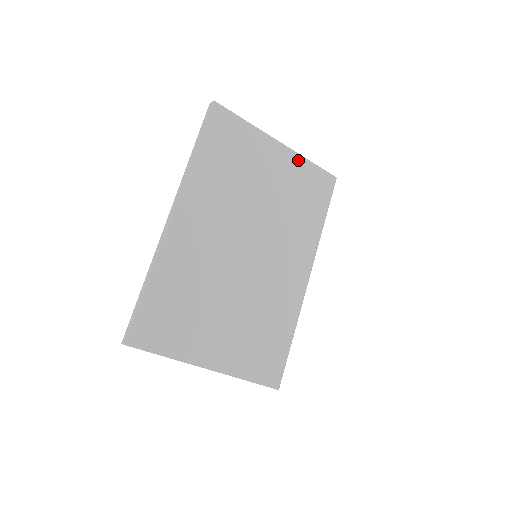
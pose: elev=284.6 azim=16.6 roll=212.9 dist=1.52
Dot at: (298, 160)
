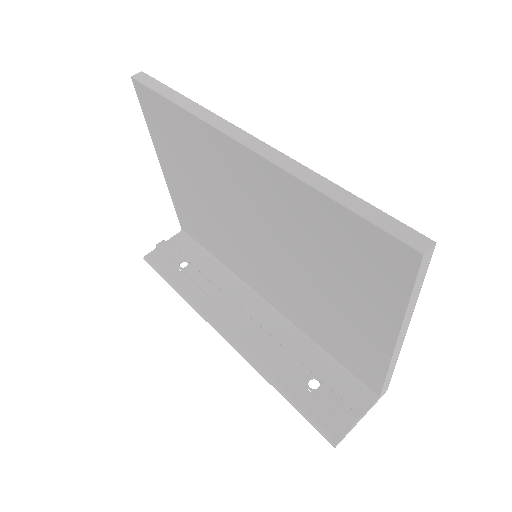
Dot at: occluded
